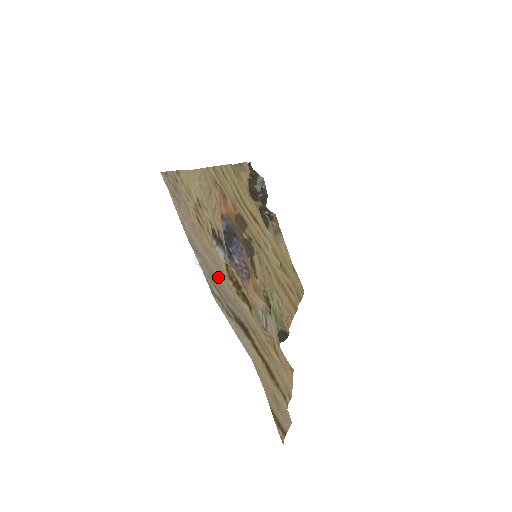
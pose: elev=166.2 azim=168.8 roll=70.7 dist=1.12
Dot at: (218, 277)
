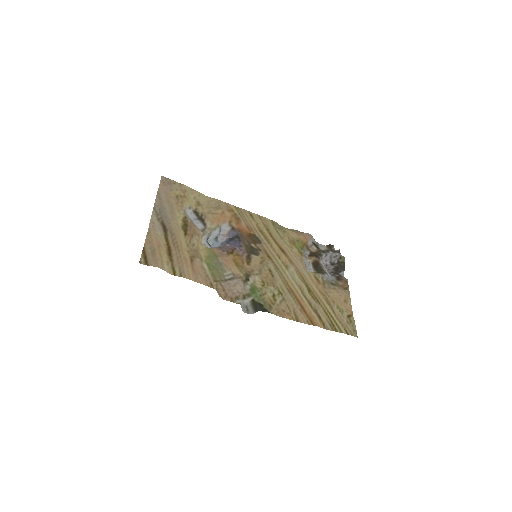
Dot at: (166, 210)
